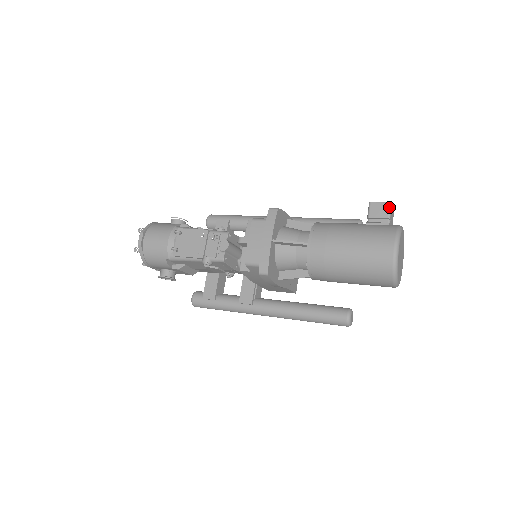
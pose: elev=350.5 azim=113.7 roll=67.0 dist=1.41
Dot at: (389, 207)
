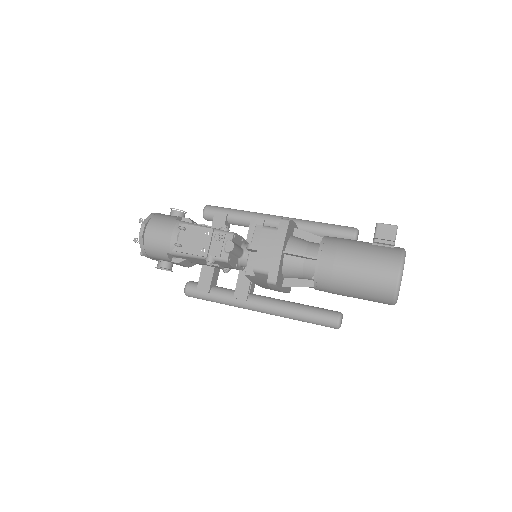
Dot at: (395, 230)
